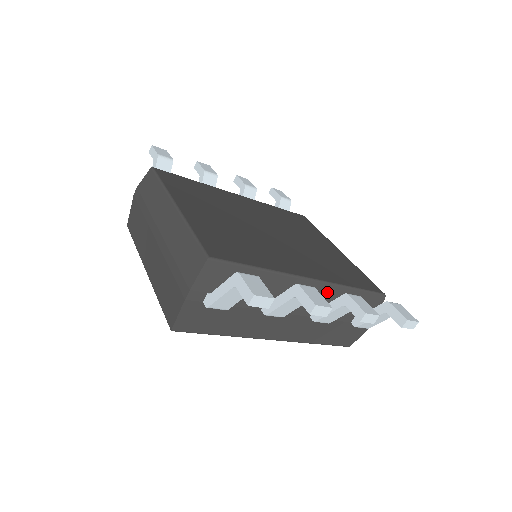
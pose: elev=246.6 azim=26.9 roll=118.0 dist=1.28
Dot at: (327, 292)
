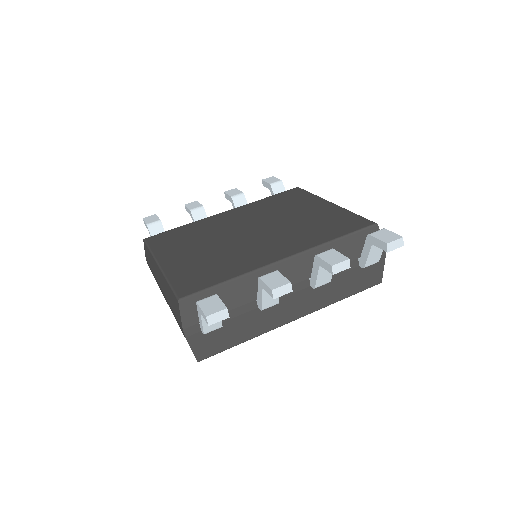
Dot at: (310, 259)
